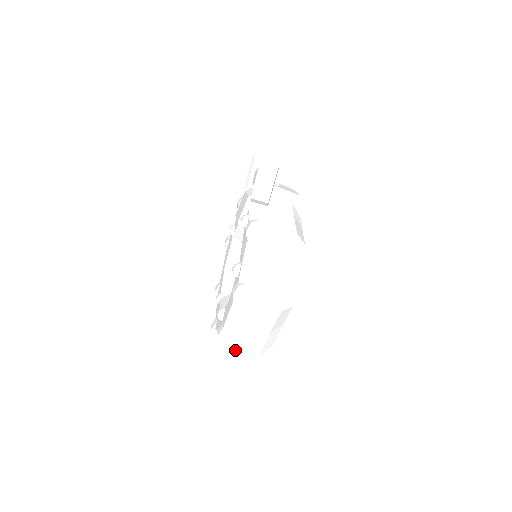
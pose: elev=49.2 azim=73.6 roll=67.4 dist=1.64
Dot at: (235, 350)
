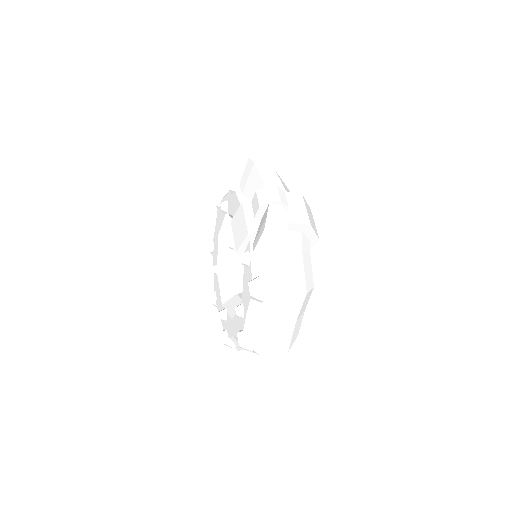
Dot at: occluded
